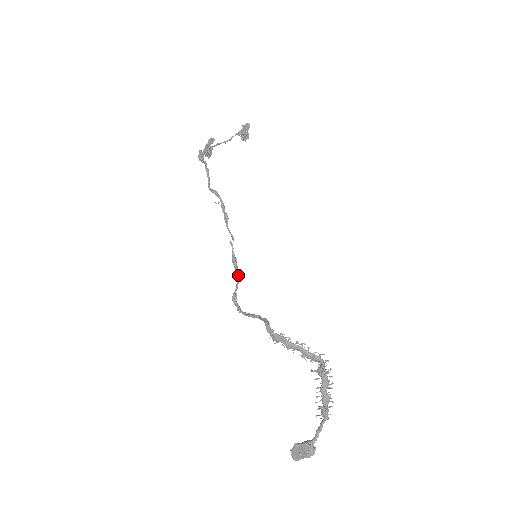
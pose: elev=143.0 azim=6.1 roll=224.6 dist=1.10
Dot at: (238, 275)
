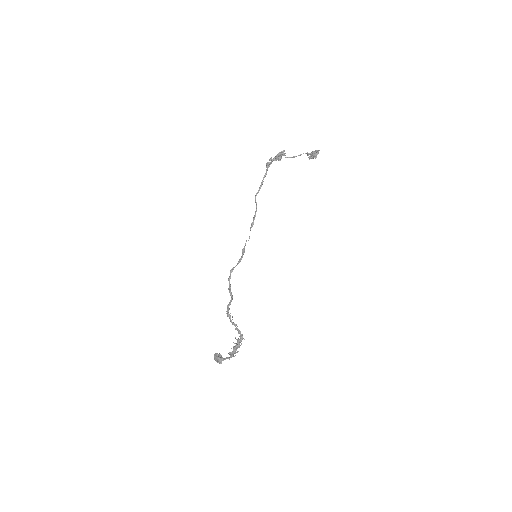
Dot at: (240, 260)
